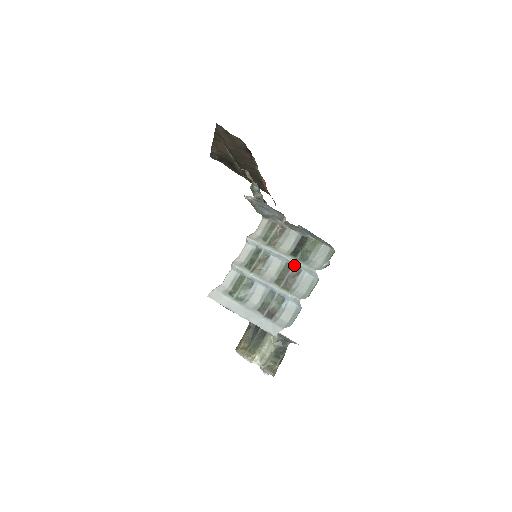
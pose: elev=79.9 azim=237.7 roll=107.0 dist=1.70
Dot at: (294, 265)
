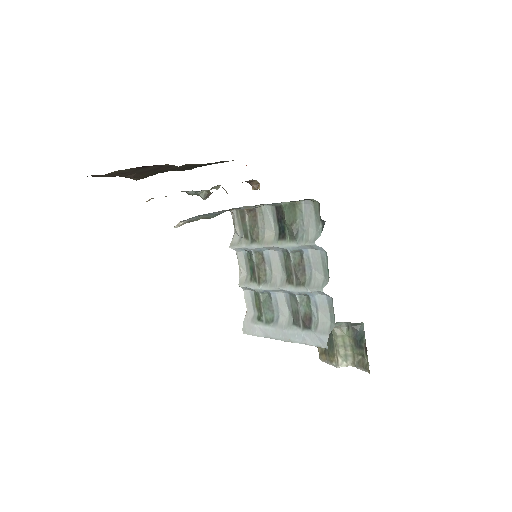
Dot at: (290, 250)
